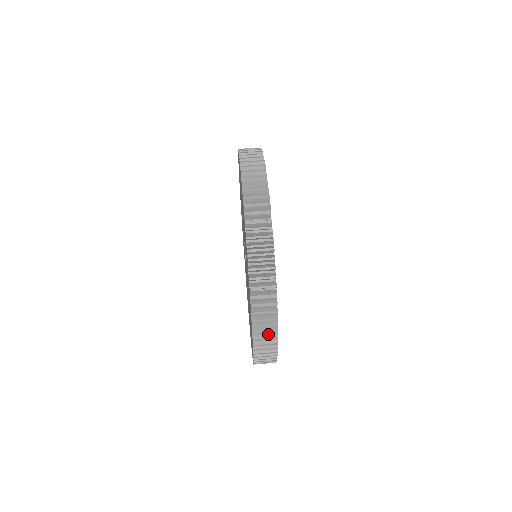
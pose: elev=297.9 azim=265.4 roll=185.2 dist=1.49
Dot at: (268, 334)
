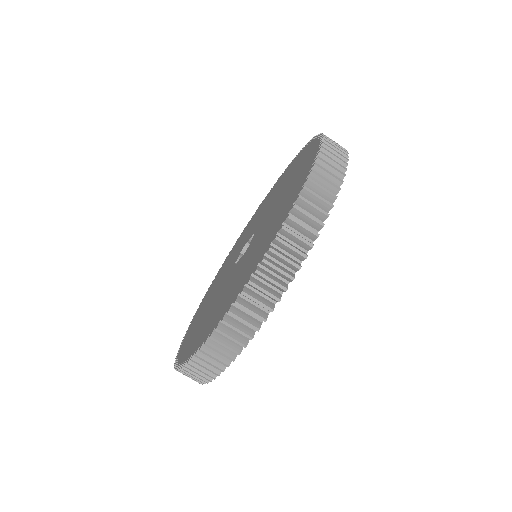
Dot at: (232, 341)
